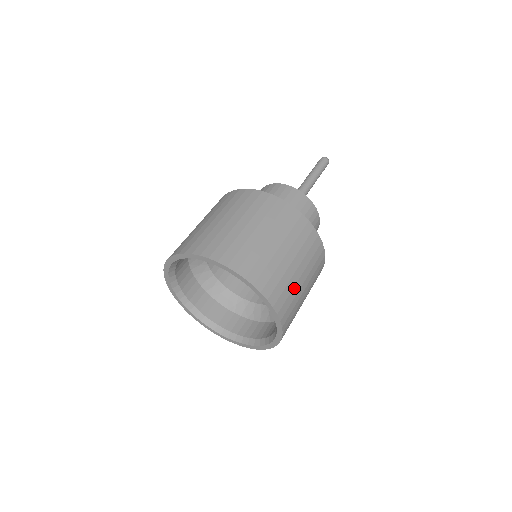
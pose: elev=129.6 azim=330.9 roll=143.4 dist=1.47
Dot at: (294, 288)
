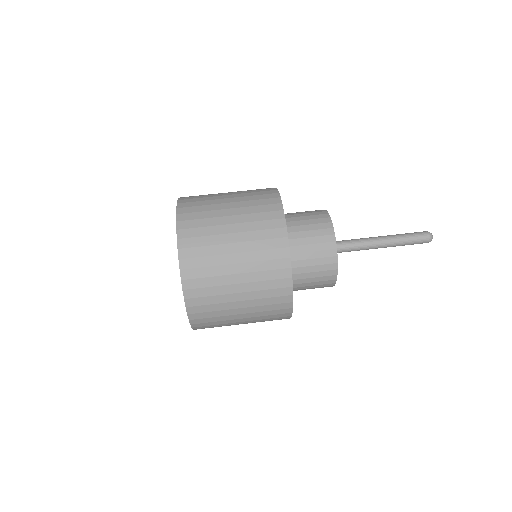
Dot at: (221, 287)
